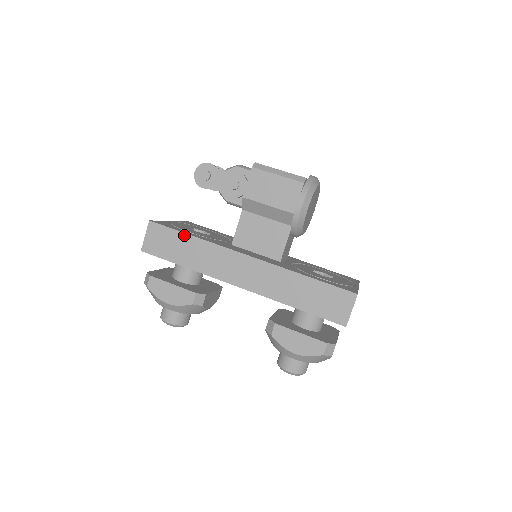
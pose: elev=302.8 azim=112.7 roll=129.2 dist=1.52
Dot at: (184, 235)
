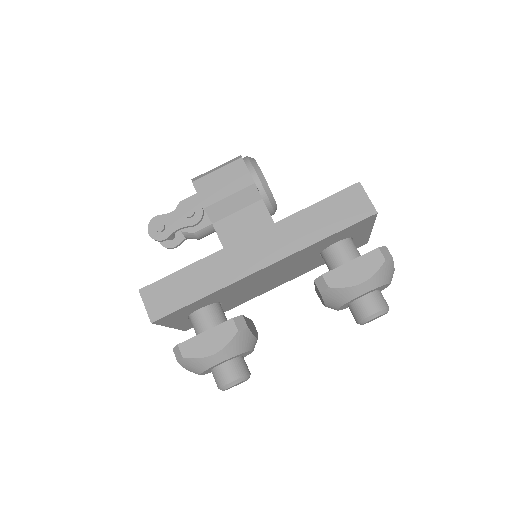
Dot at: (180, 272)
